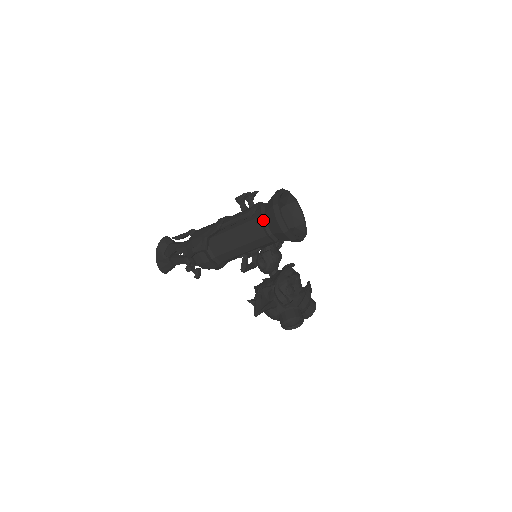
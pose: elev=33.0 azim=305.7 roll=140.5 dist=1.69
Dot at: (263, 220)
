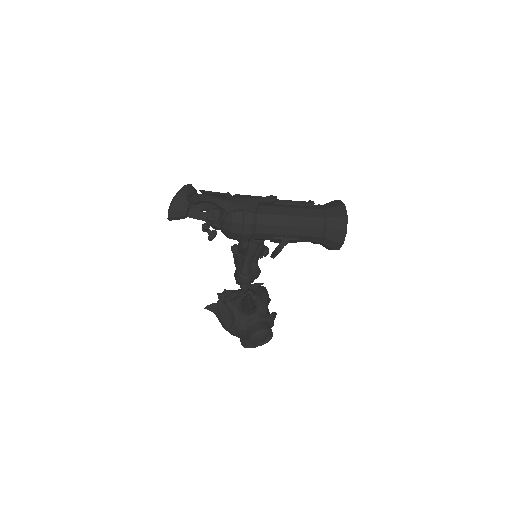
Dot at: (324, 213)
